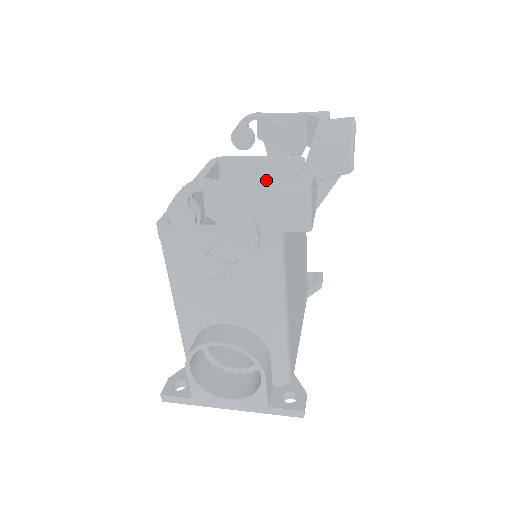
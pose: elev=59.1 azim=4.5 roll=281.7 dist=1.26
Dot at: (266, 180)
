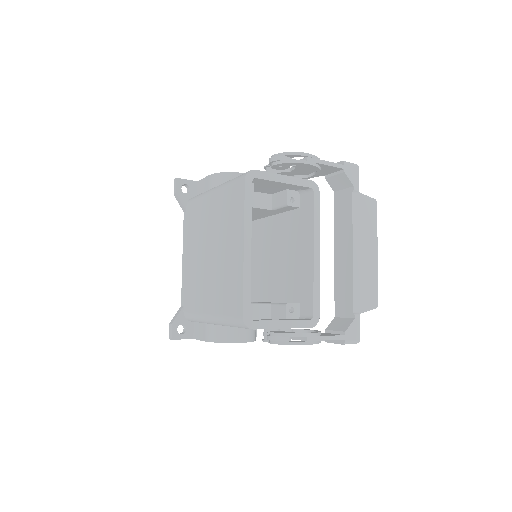
Dot at: (277, 186)
